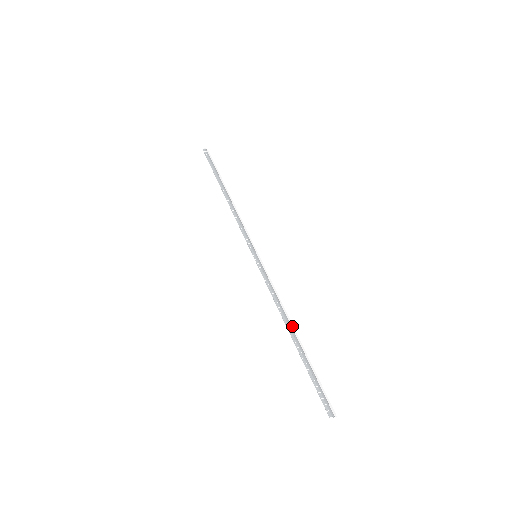
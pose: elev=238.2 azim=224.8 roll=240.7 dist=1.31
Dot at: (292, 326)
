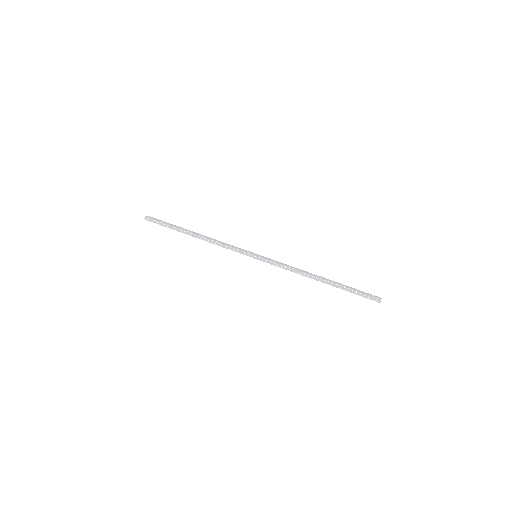
Dot at: (317, 276)
